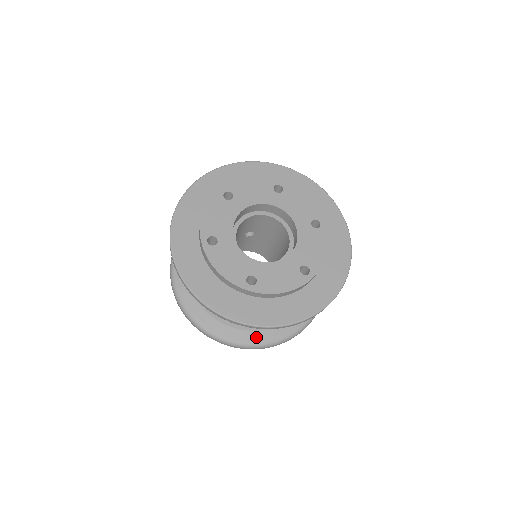
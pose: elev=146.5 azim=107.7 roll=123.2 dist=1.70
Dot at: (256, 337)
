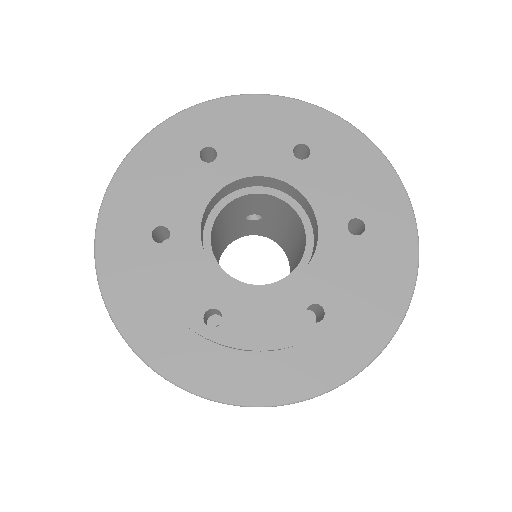
Dot at: occluded
